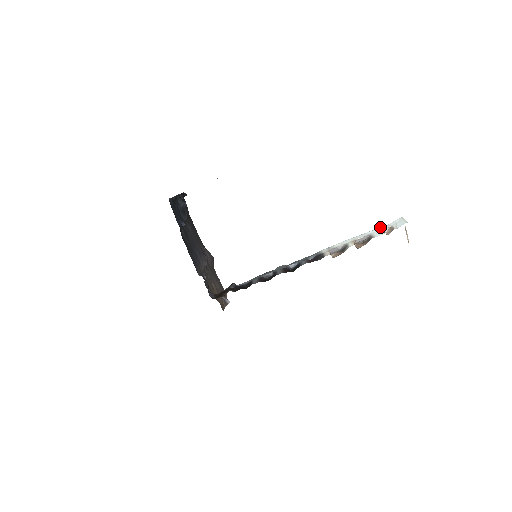
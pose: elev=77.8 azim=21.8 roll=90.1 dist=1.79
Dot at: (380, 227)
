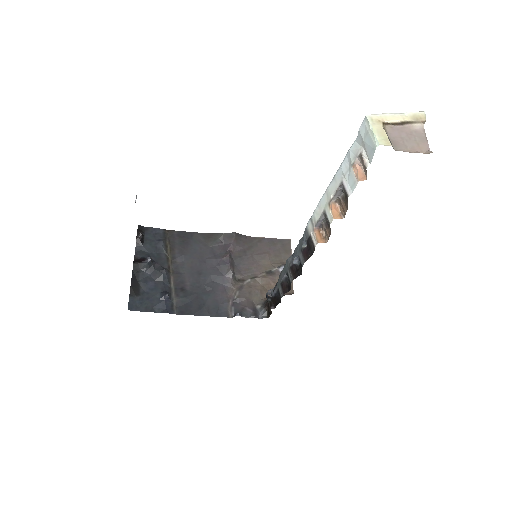
Dot at: (346, 155)
